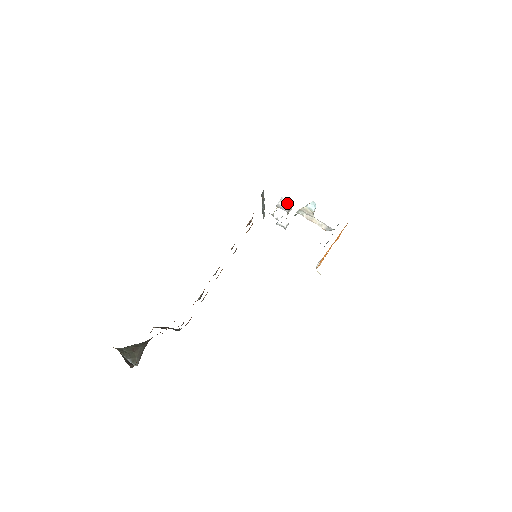
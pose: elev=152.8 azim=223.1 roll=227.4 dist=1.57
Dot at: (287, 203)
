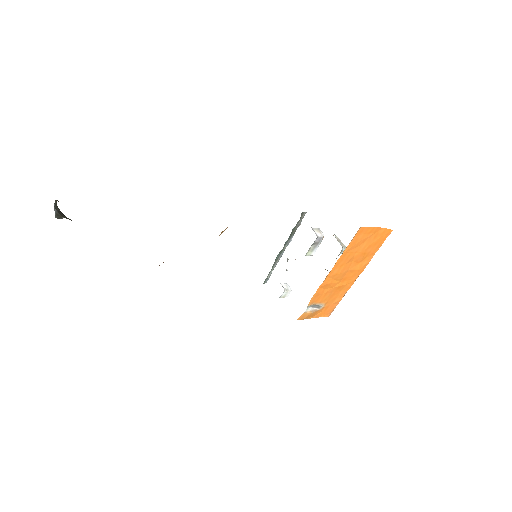
Dot at: (320, 233)
